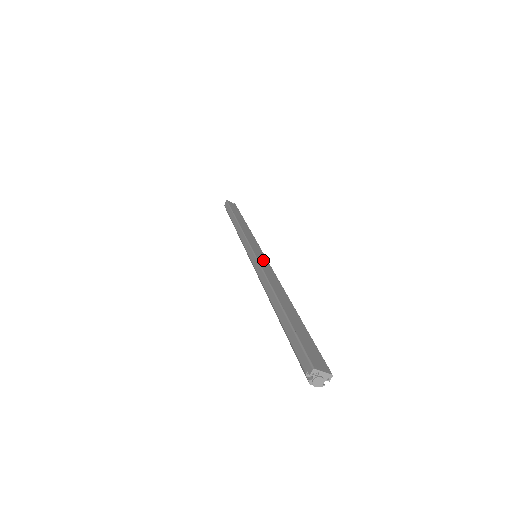
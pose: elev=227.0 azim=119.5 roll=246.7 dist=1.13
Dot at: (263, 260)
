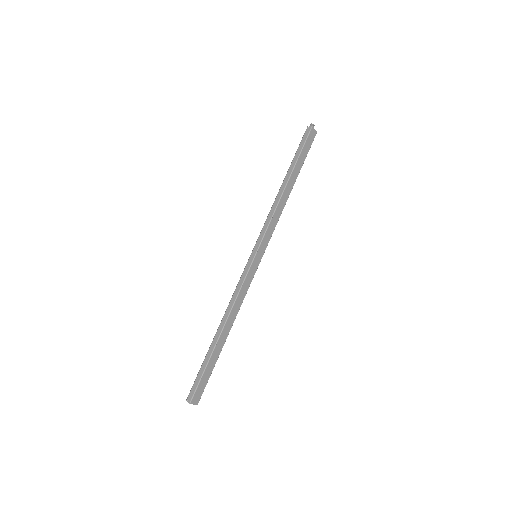
Dot at: (252, 272)
